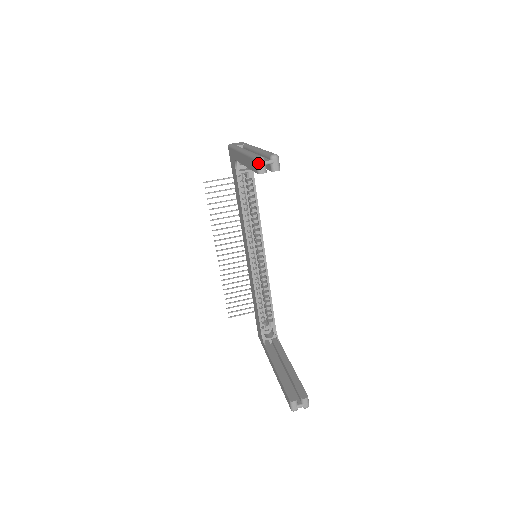
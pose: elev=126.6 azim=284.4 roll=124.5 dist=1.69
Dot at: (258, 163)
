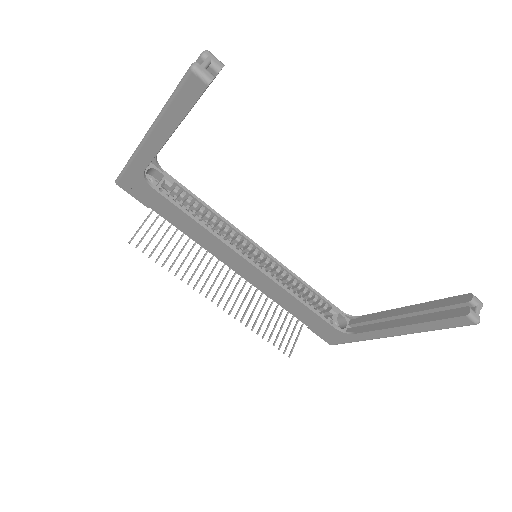
Dot at: (197, 71)
